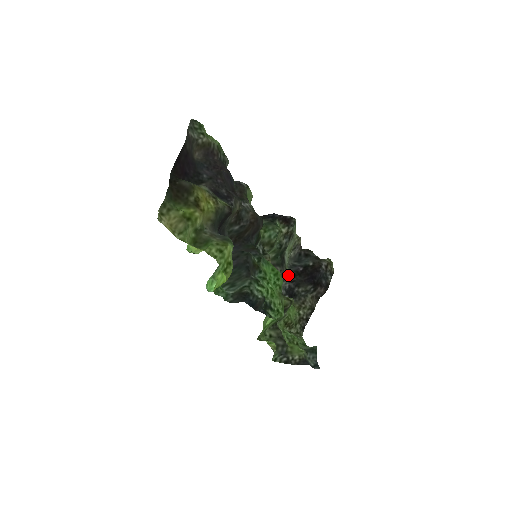
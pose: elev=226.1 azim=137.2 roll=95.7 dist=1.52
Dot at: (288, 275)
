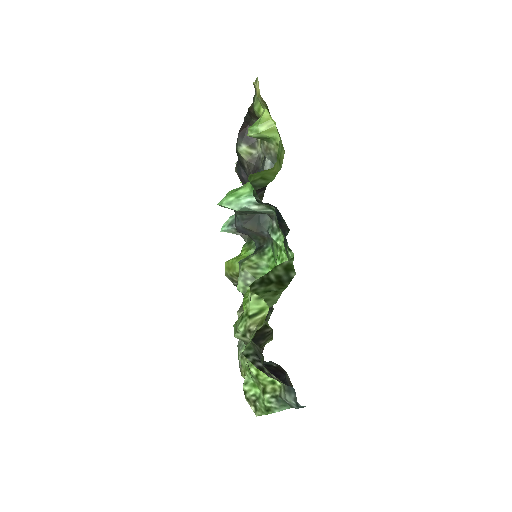
Dot at: occluded
